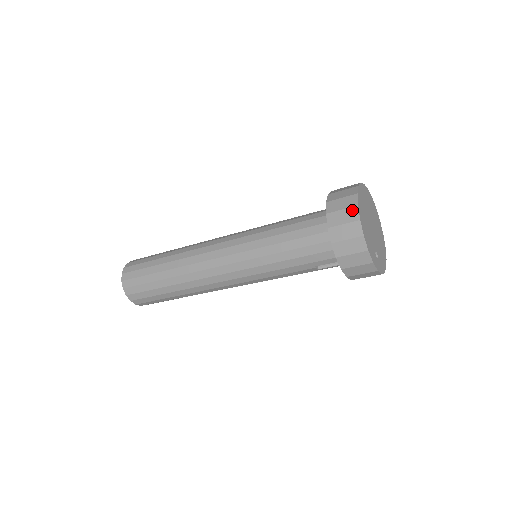
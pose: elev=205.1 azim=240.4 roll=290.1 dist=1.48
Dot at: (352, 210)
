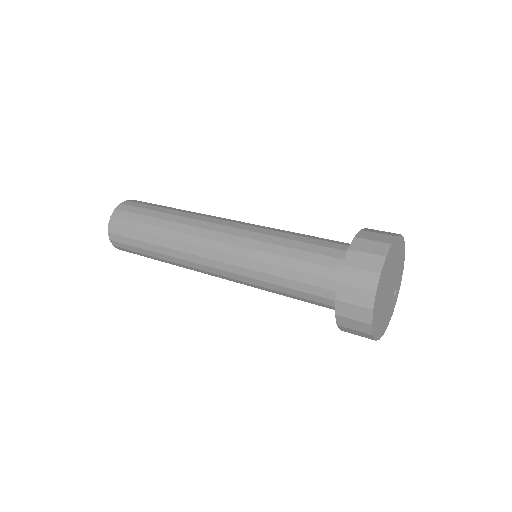
Dot at: occluded
